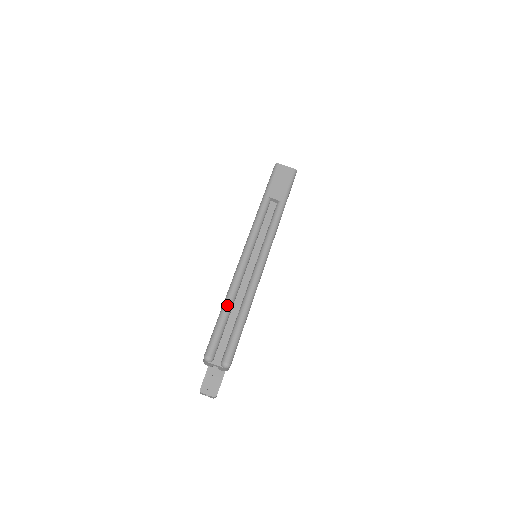
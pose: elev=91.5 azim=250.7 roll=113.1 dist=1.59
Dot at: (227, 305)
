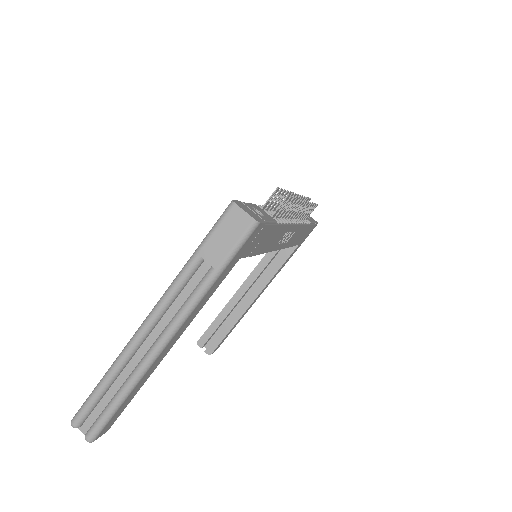
Dot at: (105, 380)
